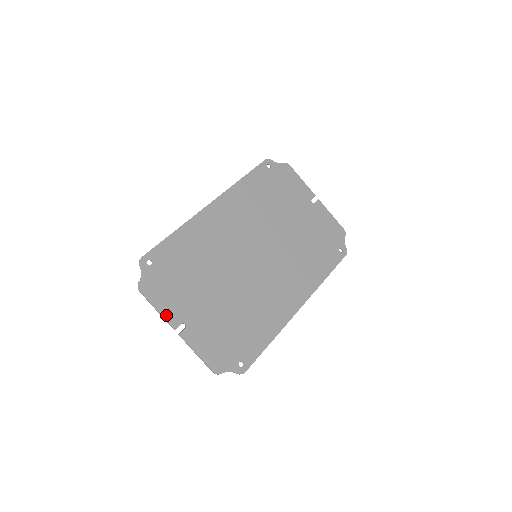
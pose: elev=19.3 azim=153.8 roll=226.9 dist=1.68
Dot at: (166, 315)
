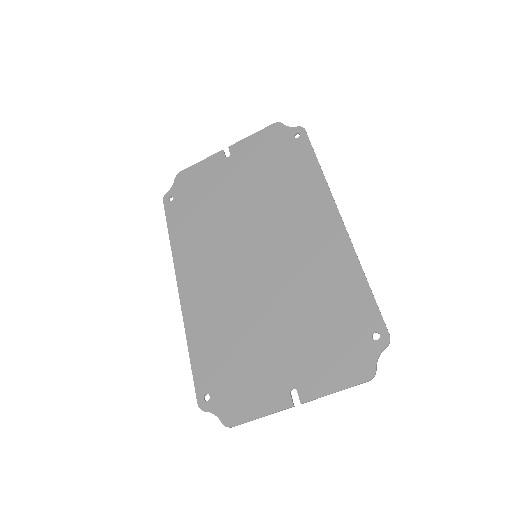
Dot at: (271, 409)
